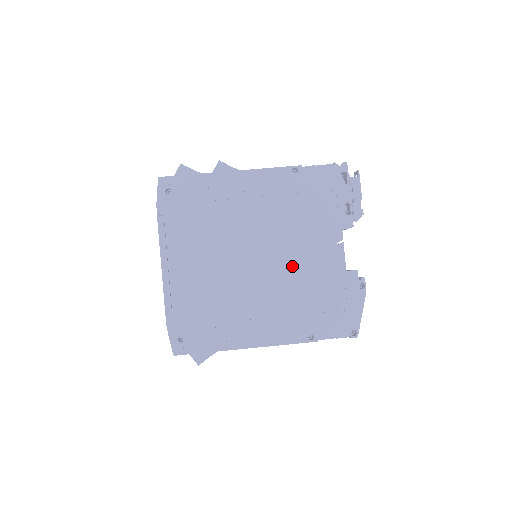
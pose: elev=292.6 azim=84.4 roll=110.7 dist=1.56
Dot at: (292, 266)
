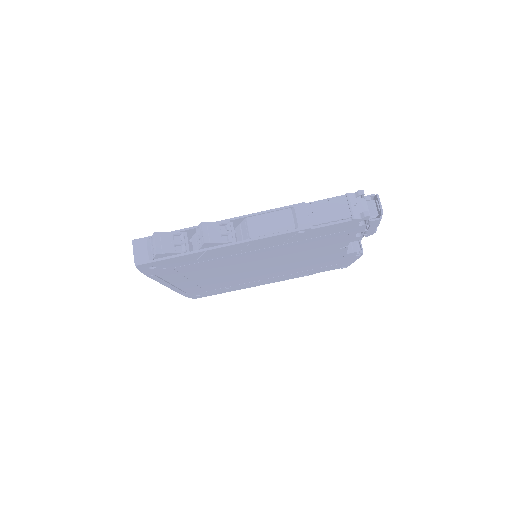
Dot at: (293, 263)
